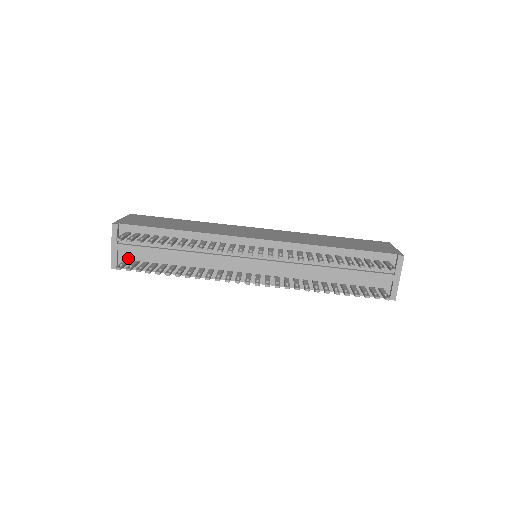
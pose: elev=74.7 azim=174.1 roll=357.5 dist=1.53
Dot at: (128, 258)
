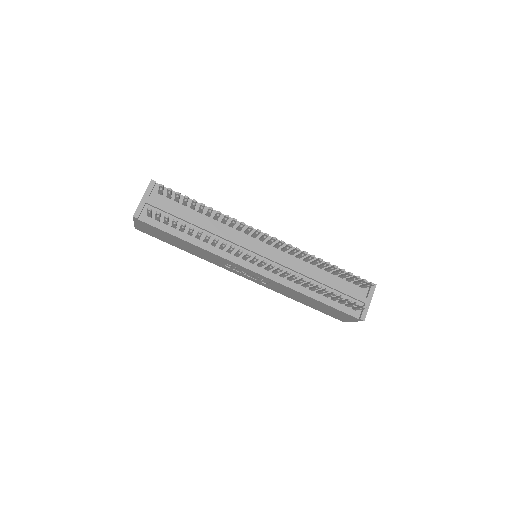
Dot at: occluded
